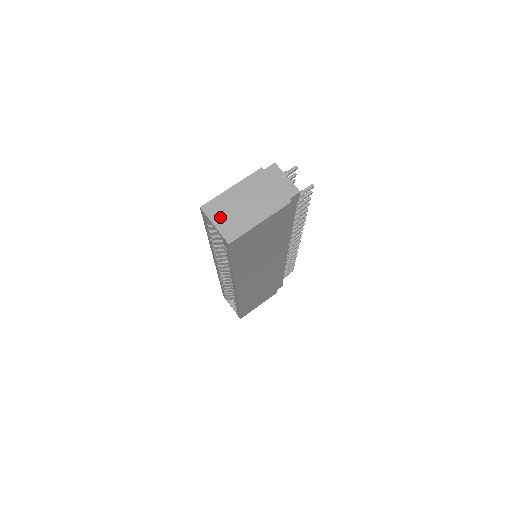
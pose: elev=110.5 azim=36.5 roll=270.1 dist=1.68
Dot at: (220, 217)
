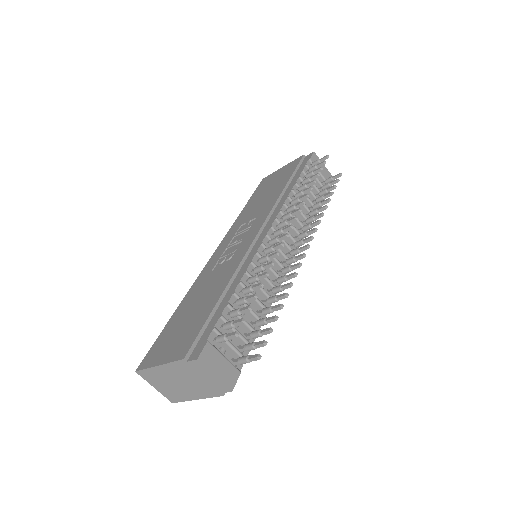
Dot at: (157, 384)
